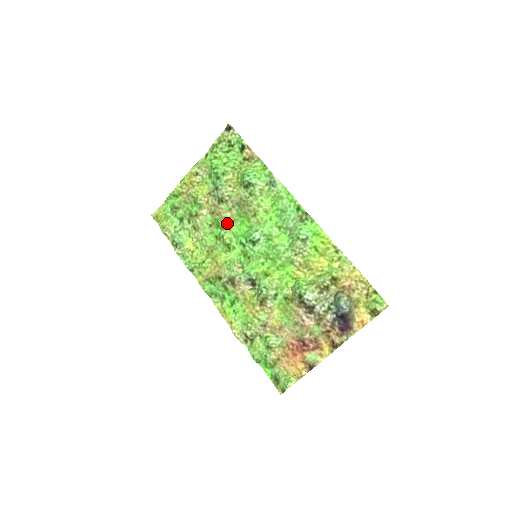
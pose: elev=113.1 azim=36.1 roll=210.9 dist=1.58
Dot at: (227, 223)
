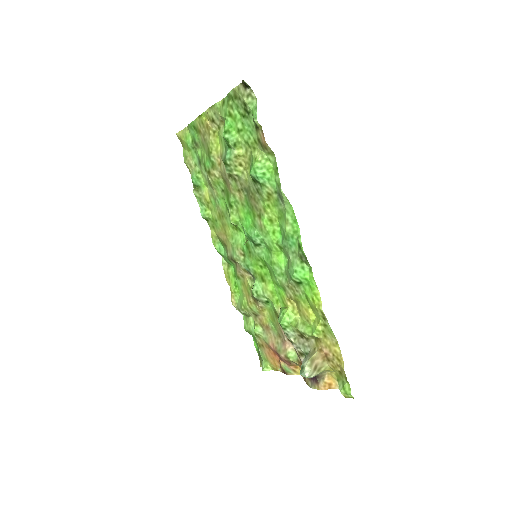
Dot at: (235, 203)
